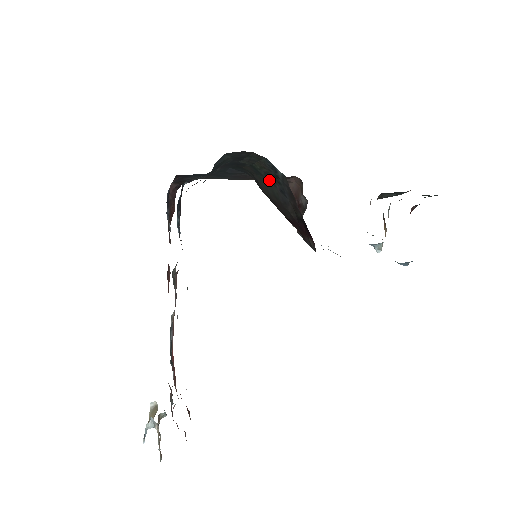
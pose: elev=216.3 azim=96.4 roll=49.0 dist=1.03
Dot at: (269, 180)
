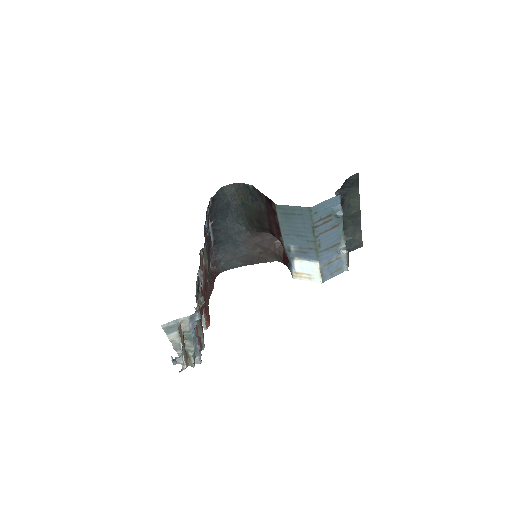
Dot at: (251, 203)
